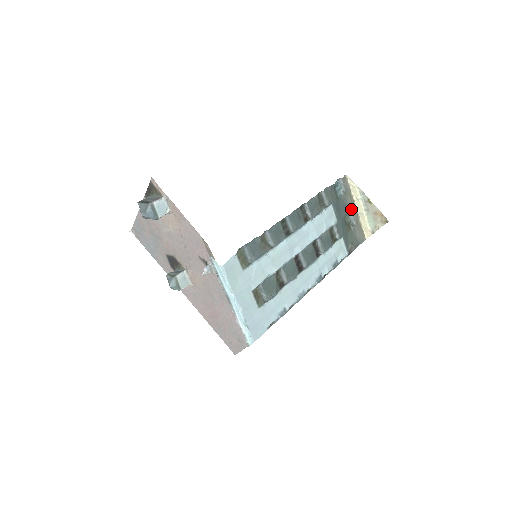
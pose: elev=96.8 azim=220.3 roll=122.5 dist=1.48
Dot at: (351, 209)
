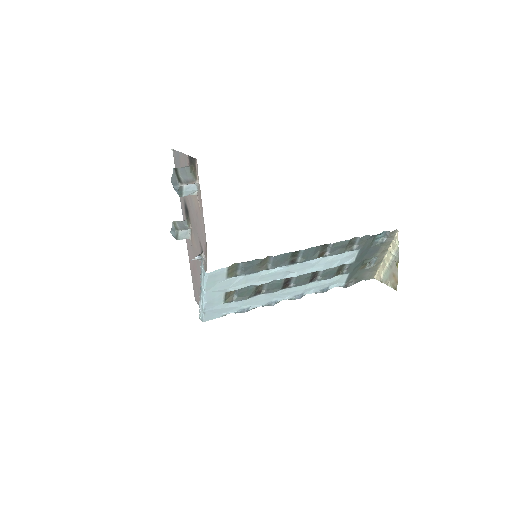
Dot at: (378, 255)
